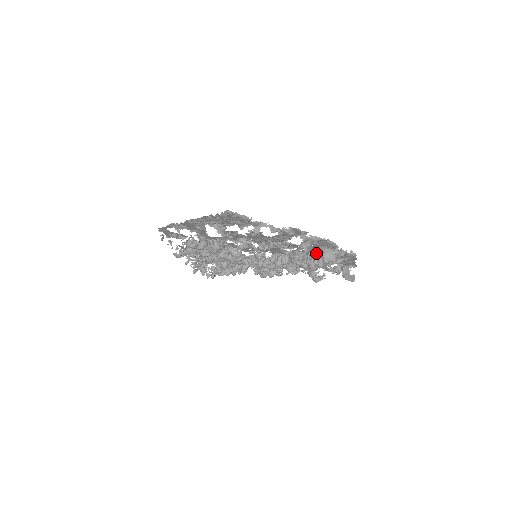
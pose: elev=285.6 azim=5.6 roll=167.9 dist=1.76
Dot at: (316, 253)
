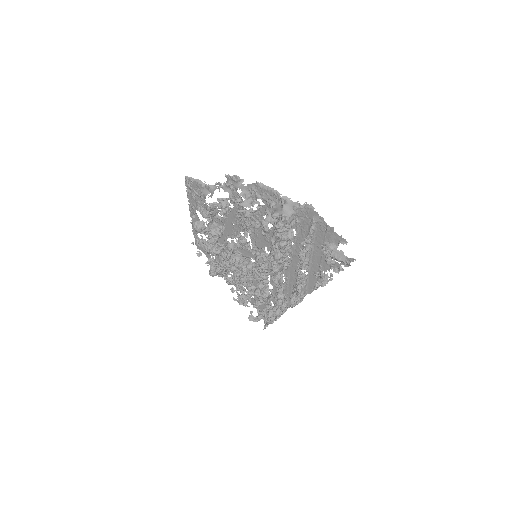
Dot at: occluded
